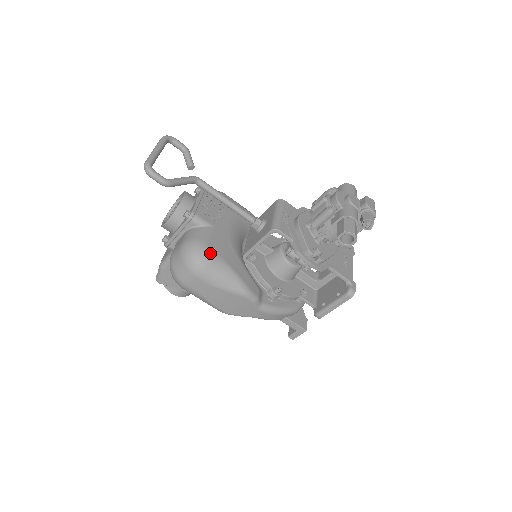
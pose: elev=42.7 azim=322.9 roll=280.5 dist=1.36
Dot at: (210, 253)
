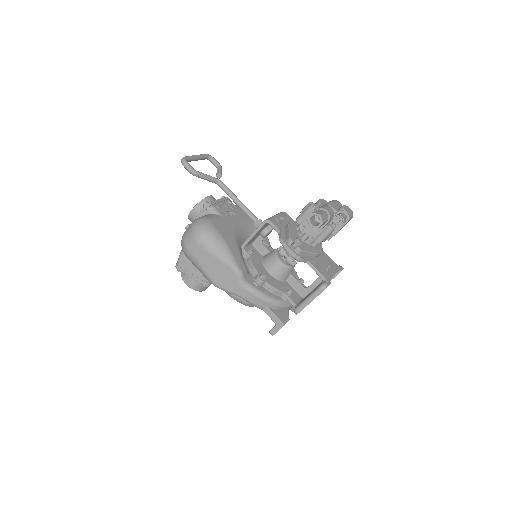
Dot at: (211, 226)
